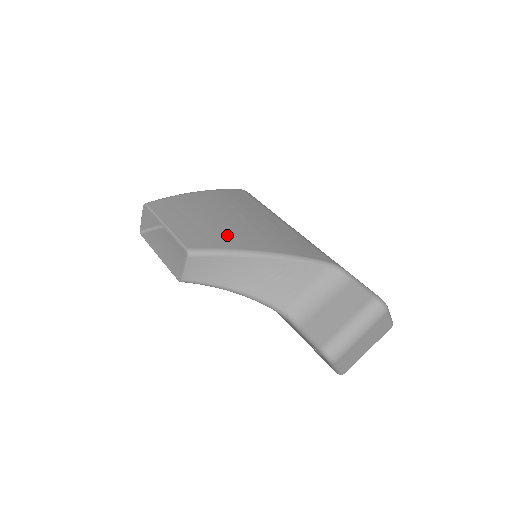
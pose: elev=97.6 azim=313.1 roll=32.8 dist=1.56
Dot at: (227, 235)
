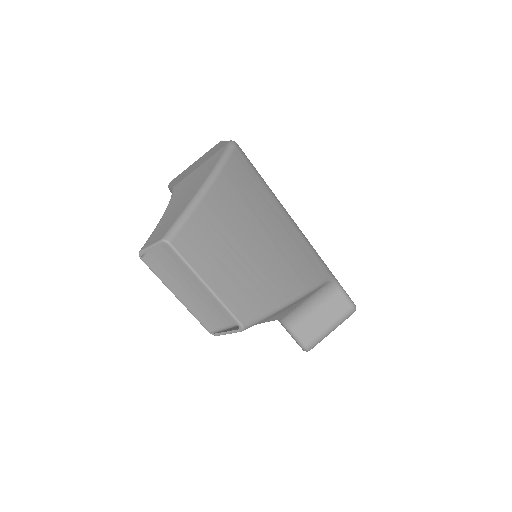
Dot at: (266, 283)
